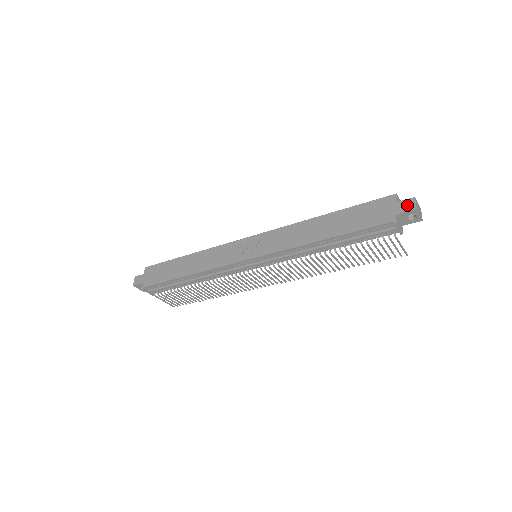
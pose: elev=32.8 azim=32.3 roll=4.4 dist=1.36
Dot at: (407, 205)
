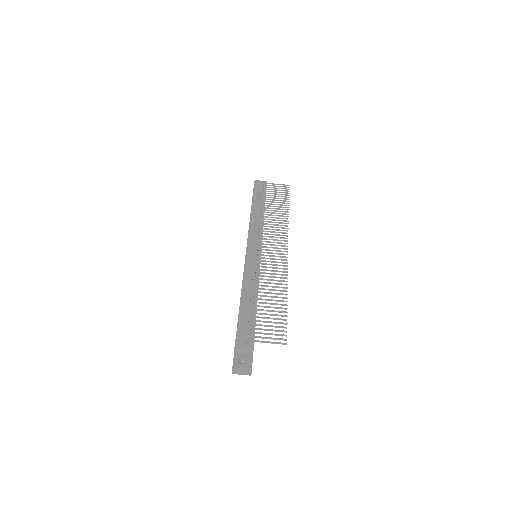
Dot at: occluded
